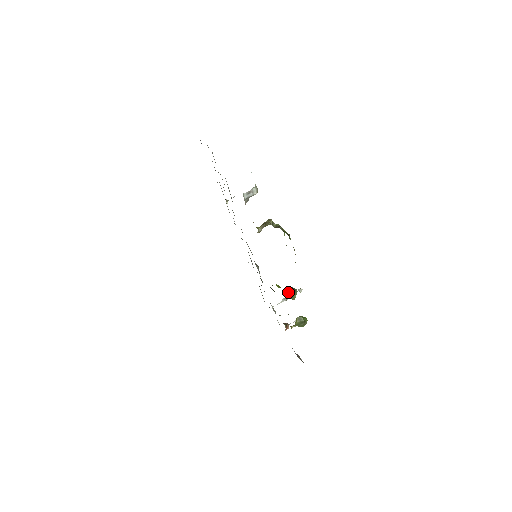
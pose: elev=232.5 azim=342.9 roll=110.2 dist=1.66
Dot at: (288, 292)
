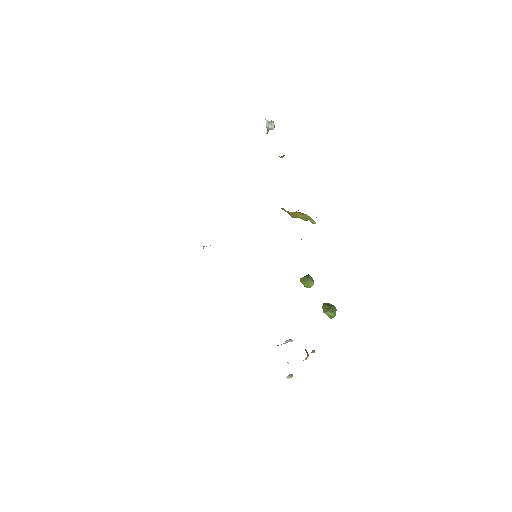
Dot at: (305, 276)
